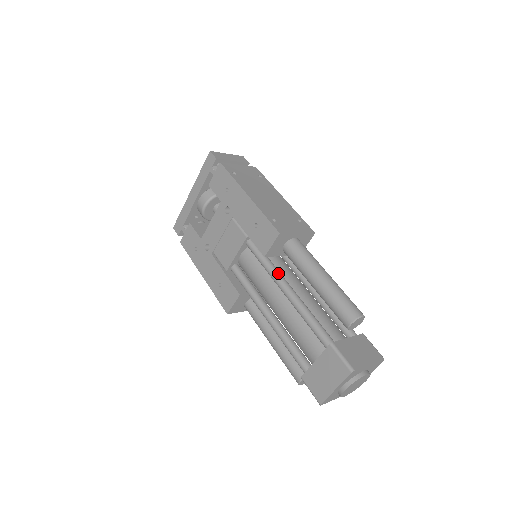
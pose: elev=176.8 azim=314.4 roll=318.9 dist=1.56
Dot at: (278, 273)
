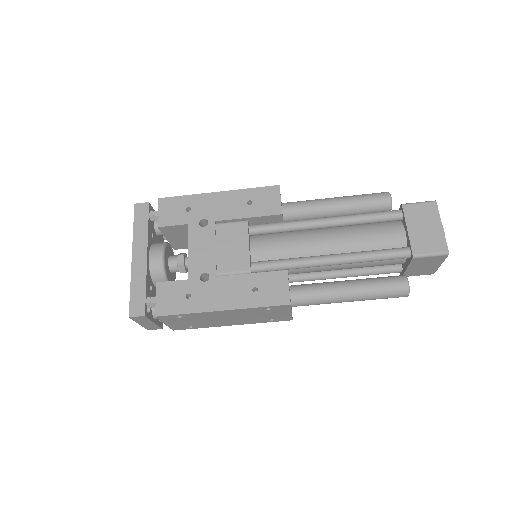
Dot at: occluded
